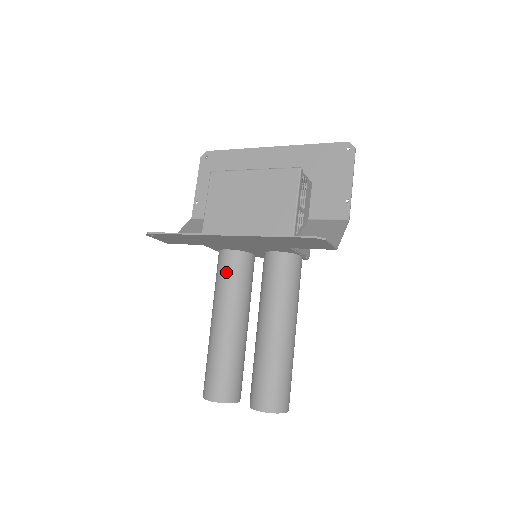
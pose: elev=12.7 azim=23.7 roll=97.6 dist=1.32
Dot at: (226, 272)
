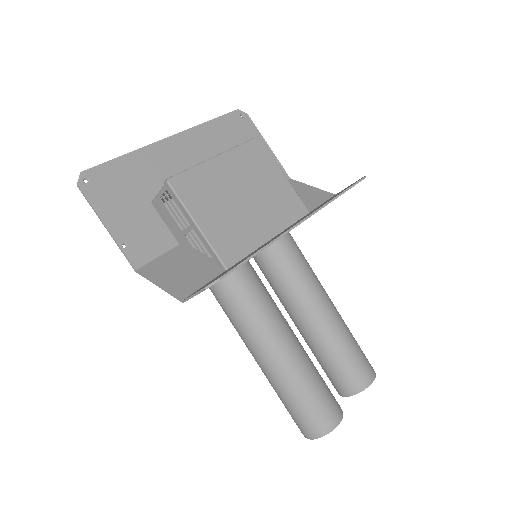
Dot at: (254, 289)
